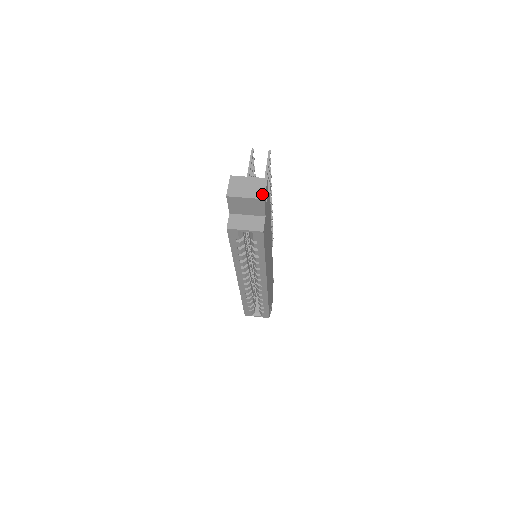
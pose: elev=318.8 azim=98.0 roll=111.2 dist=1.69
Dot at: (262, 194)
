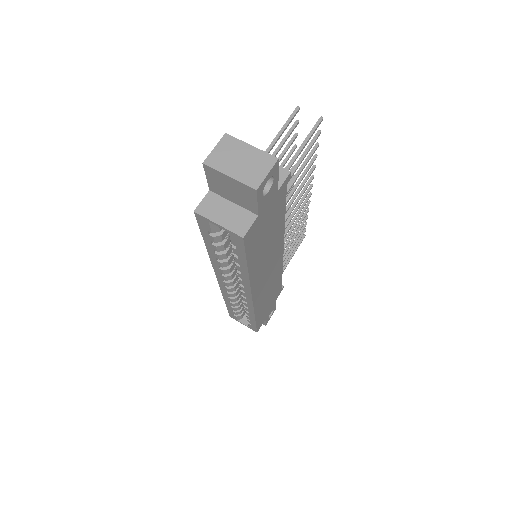
Dot at: (257, 180)
